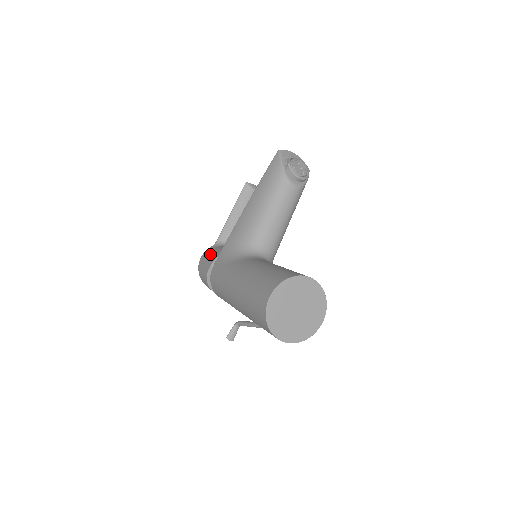
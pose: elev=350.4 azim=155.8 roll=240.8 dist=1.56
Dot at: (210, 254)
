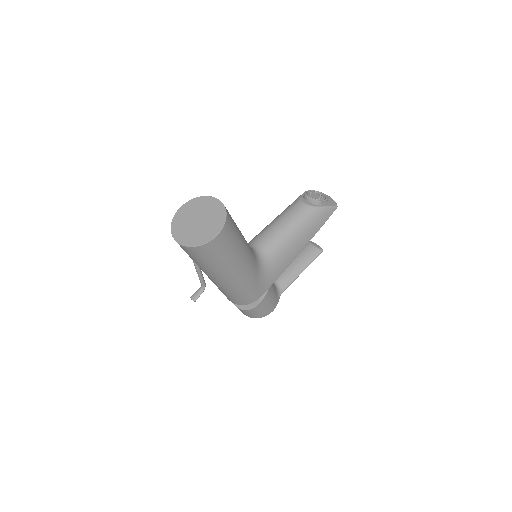
Dot at: occluded
